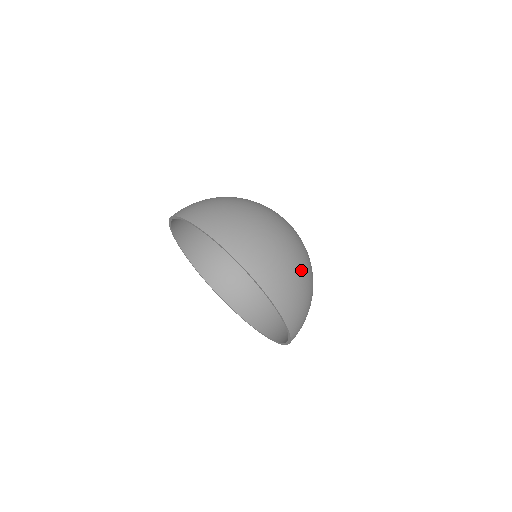
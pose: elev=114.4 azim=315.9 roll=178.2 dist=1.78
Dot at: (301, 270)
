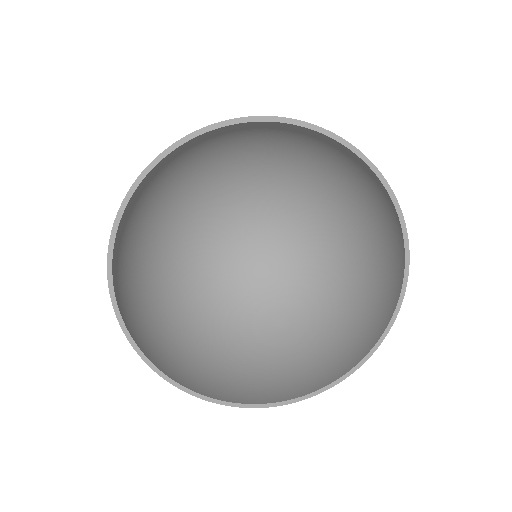
Dot at: (266, 140)
